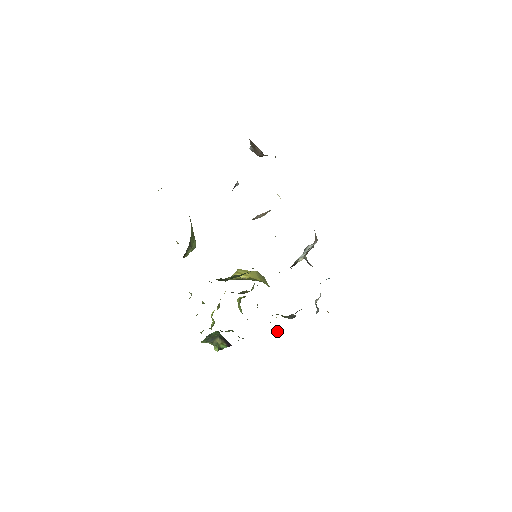
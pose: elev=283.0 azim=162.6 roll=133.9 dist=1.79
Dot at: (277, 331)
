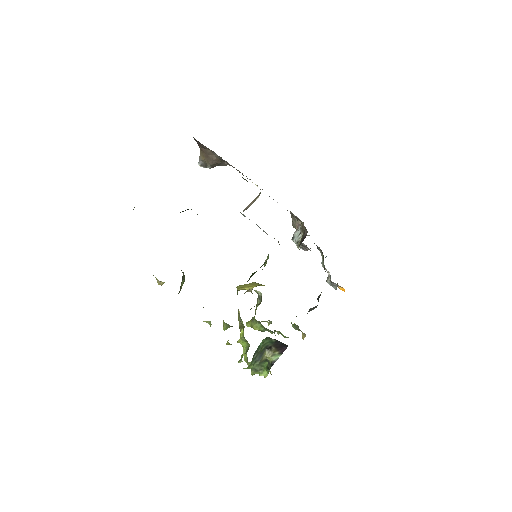
Dot at: (304, 335)
